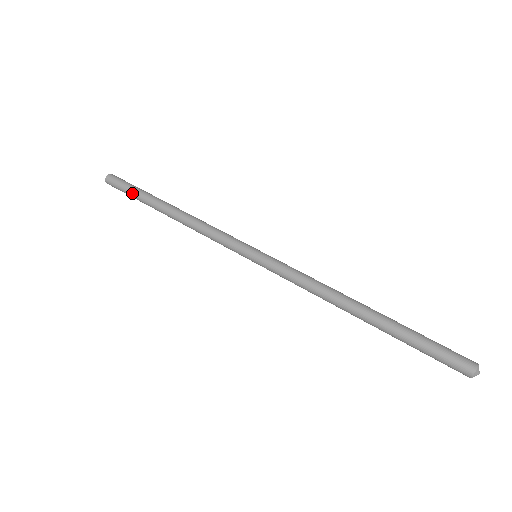
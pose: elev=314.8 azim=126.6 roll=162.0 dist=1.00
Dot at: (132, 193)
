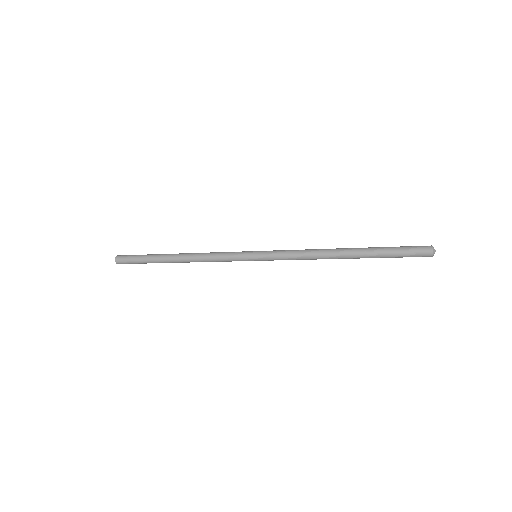
Dot at: (142, 256)
